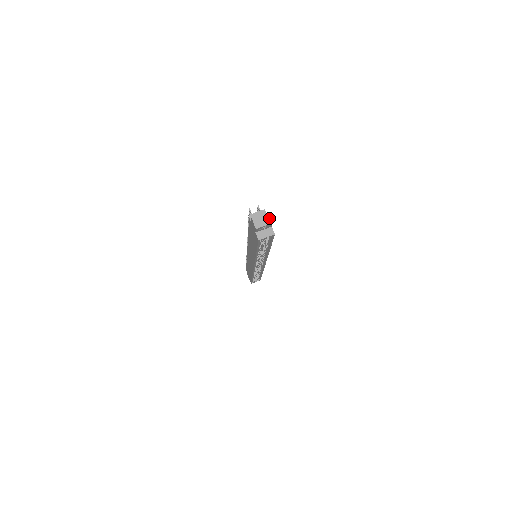
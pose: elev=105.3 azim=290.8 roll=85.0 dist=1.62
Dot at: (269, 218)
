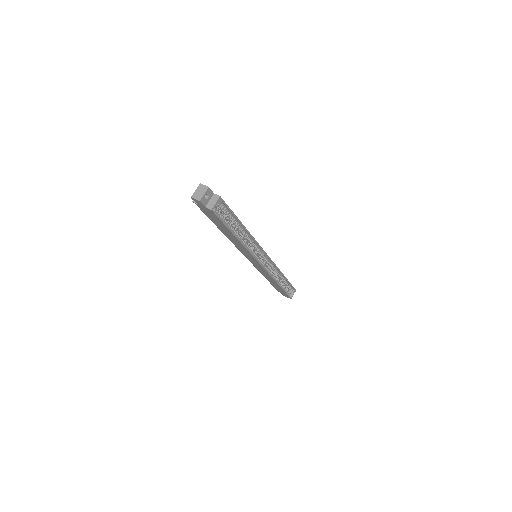
Dot at: (203, 186)
